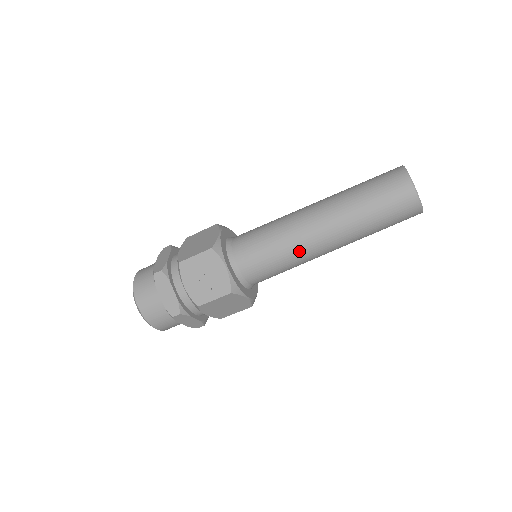
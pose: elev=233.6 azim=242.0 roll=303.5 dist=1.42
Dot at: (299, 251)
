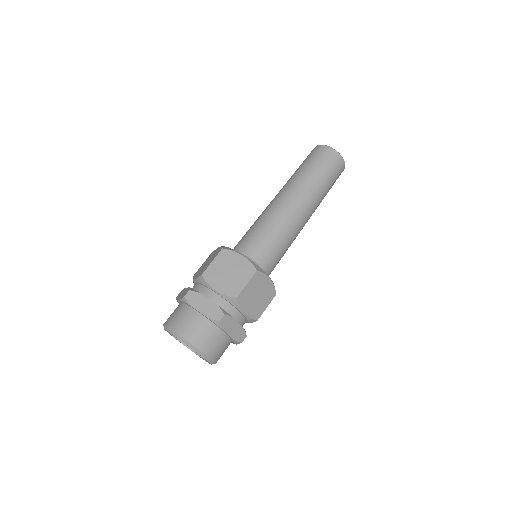
Dot at: (286, 222)
